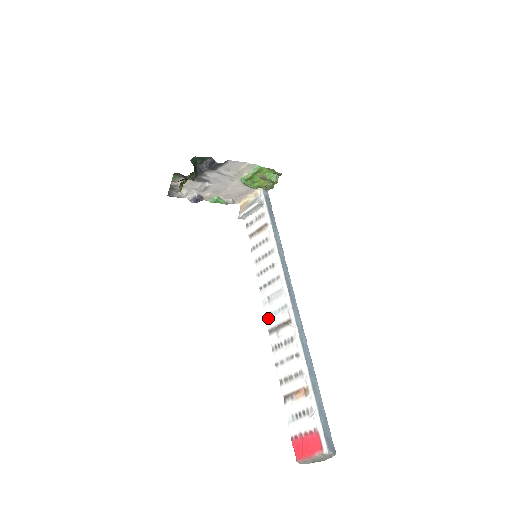
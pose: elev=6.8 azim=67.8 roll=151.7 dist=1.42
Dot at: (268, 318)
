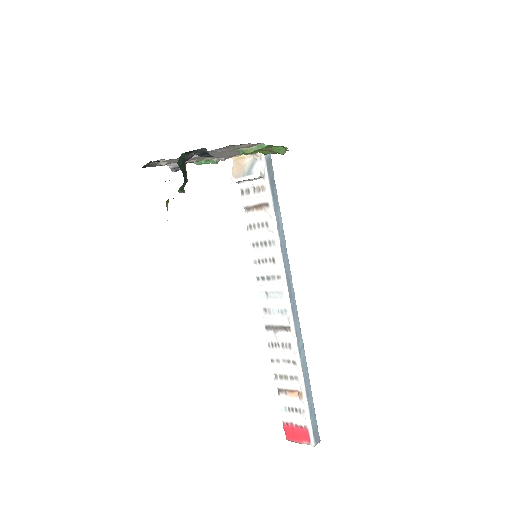
Dot at: (265, 314)
